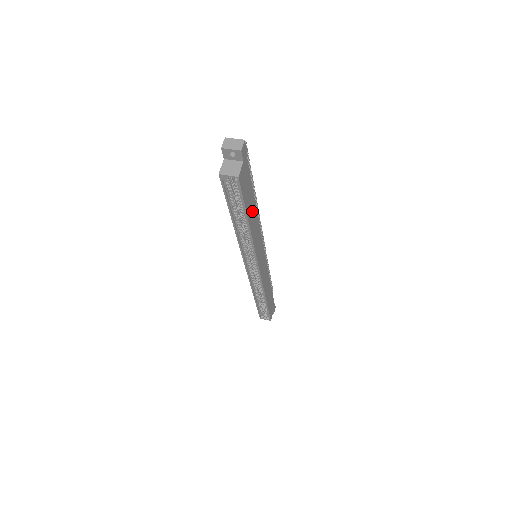
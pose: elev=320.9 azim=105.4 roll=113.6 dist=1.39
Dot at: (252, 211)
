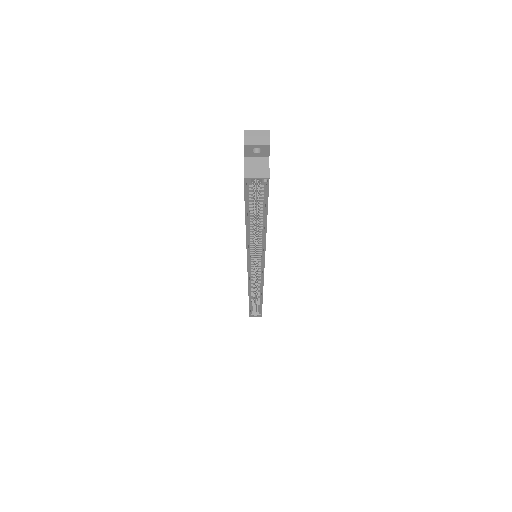
Dot at: occluded
